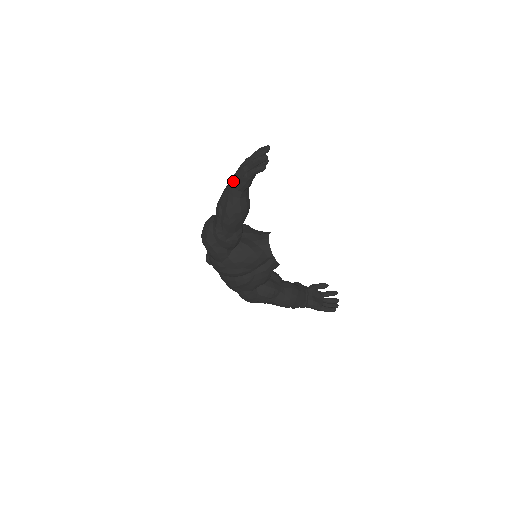
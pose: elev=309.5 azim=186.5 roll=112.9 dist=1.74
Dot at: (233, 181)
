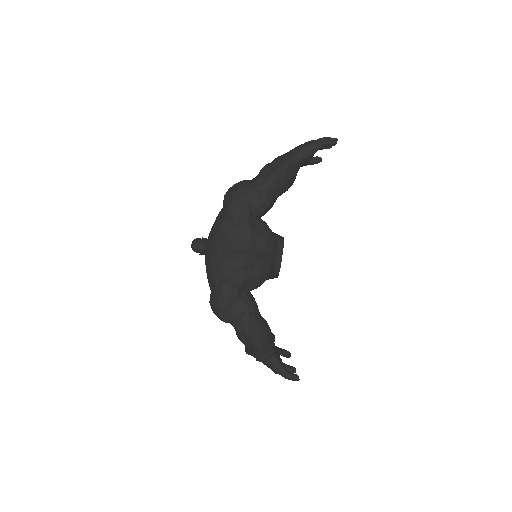
Dot at: (296, 148)
